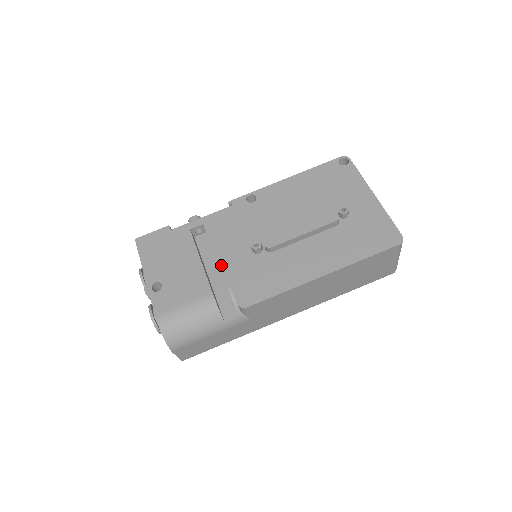
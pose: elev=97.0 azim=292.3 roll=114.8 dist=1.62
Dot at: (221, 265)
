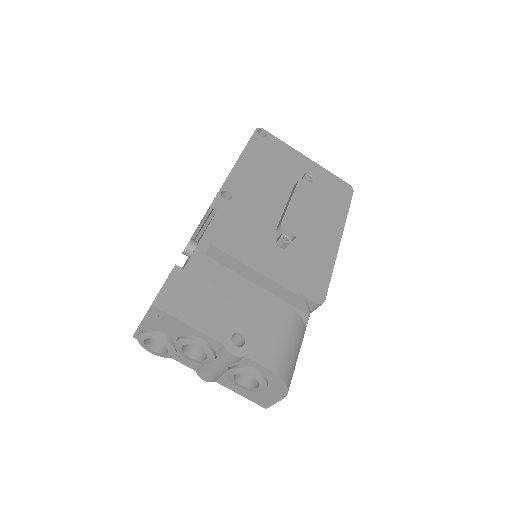
Dot at: (270, 276)
